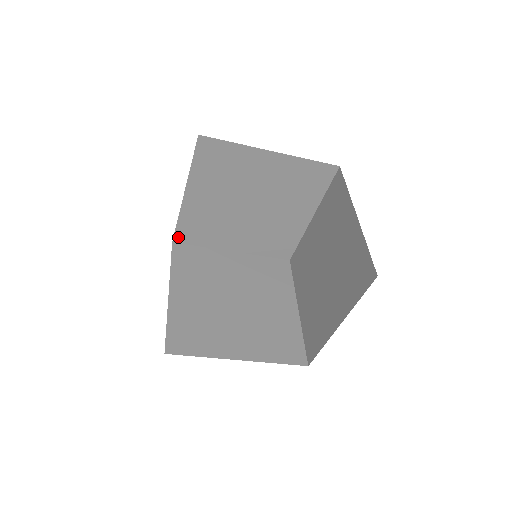
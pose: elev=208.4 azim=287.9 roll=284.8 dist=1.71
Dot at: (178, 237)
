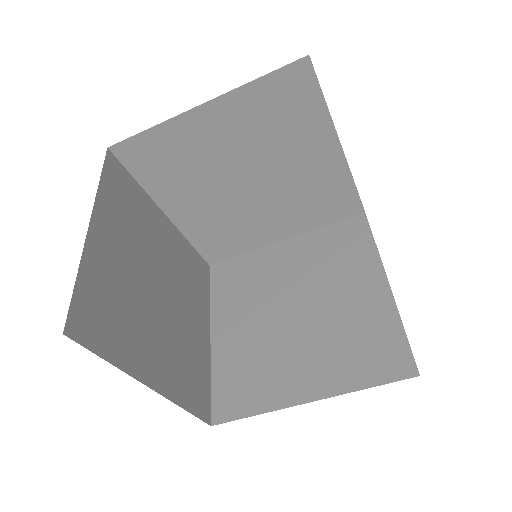
Dot at: (210, 258)
